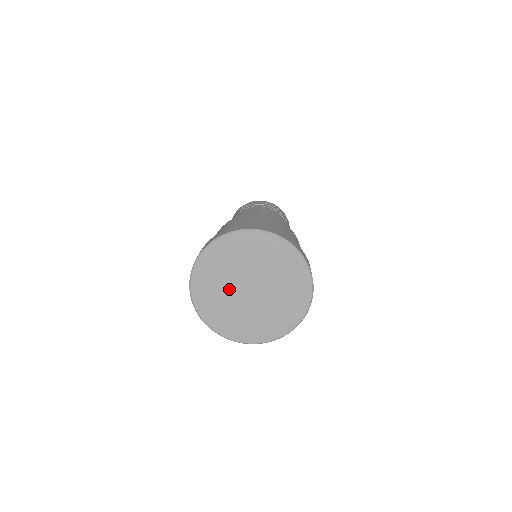
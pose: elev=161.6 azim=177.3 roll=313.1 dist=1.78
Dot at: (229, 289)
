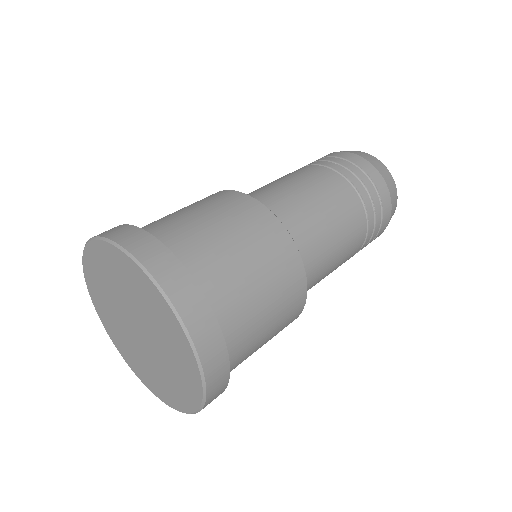
Dot at: (119, 317)
